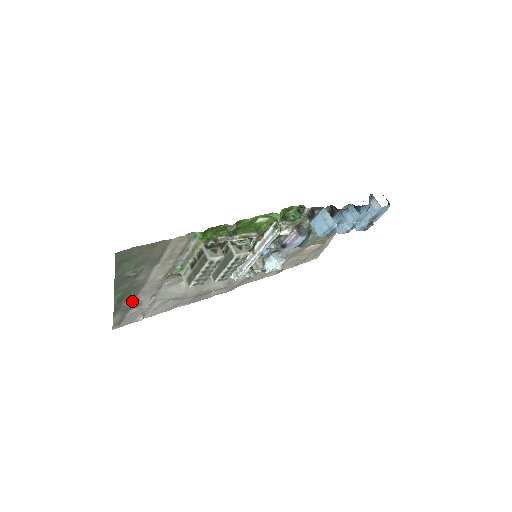
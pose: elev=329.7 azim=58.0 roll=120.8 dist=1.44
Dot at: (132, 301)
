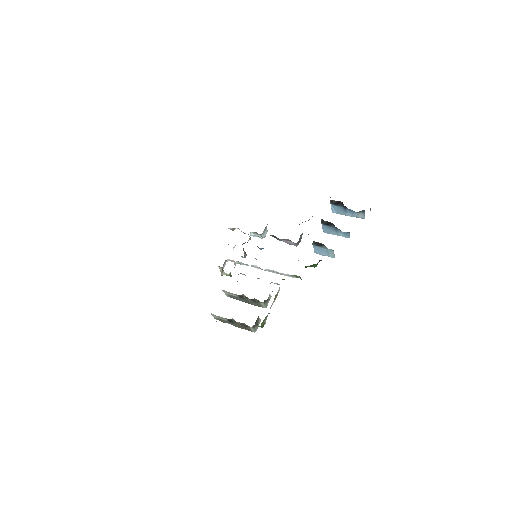
Dot at: occluded
